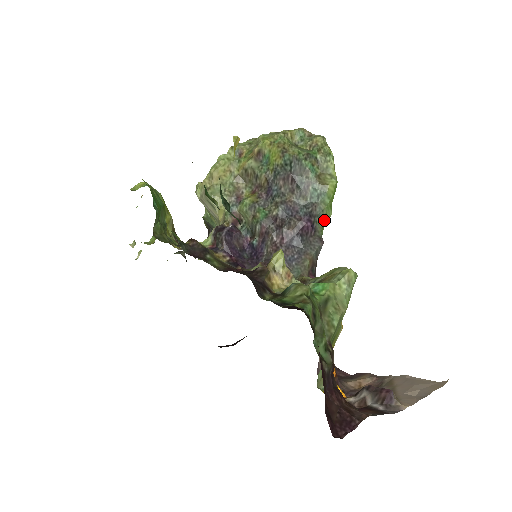
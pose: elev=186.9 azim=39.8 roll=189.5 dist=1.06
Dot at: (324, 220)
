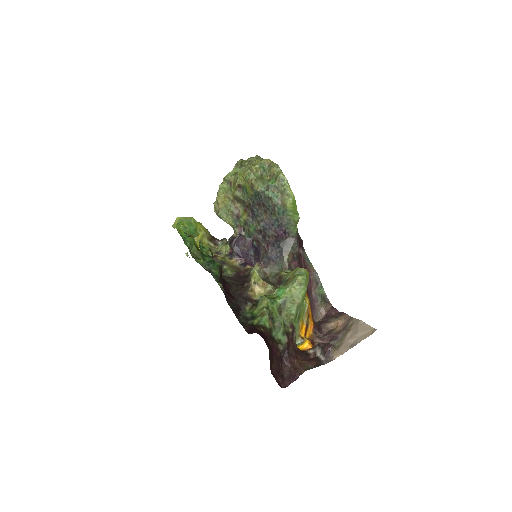
Dot at: (294, 224)
